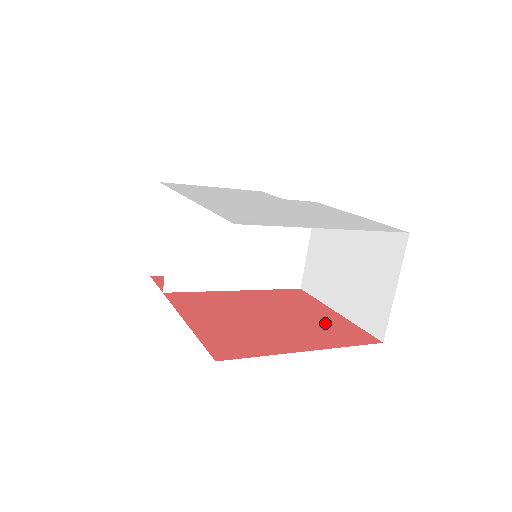
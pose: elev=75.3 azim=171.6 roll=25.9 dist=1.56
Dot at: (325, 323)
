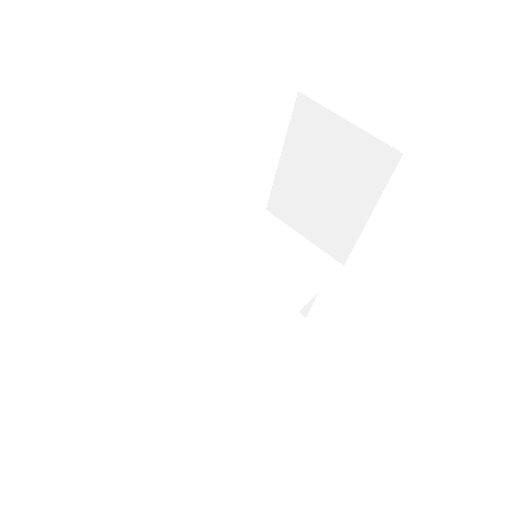
Dot at: occluded
